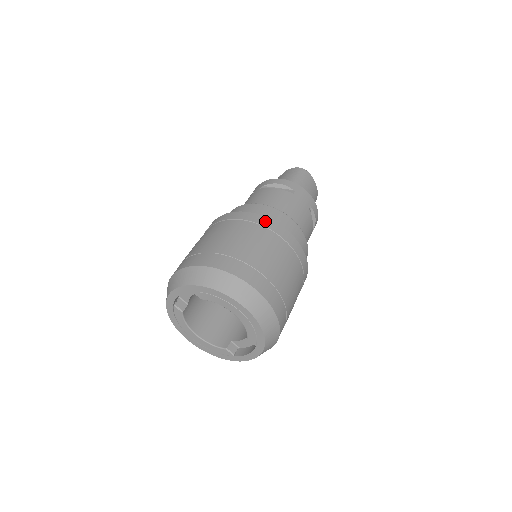
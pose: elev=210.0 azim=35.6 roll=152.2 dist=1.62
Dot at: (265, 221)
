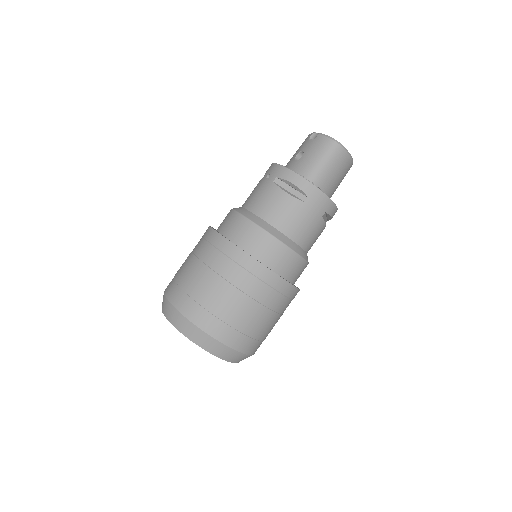
Dot at: (255, 266)
